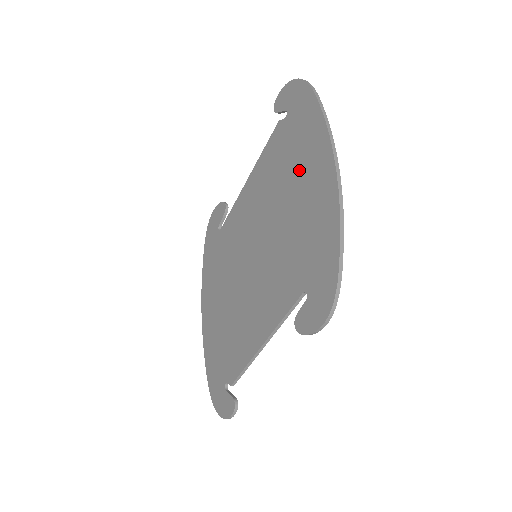
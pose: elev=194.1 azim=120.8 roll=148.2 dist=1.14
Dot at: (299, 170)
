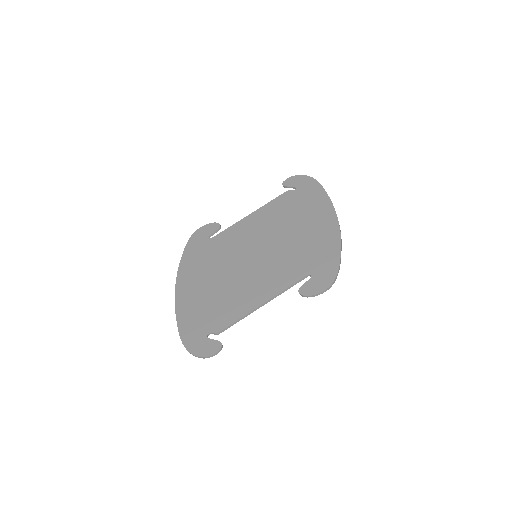
Dot at: (306, 216)
